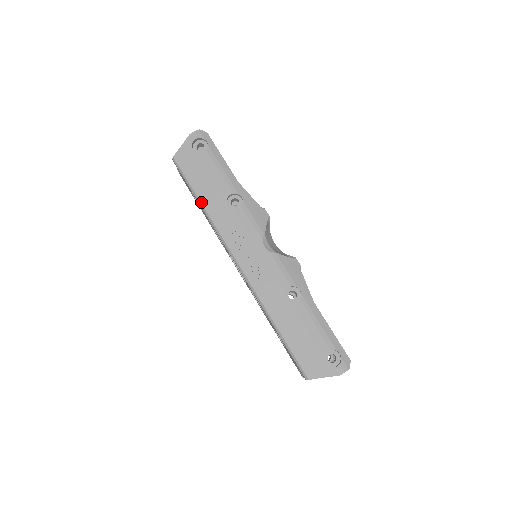
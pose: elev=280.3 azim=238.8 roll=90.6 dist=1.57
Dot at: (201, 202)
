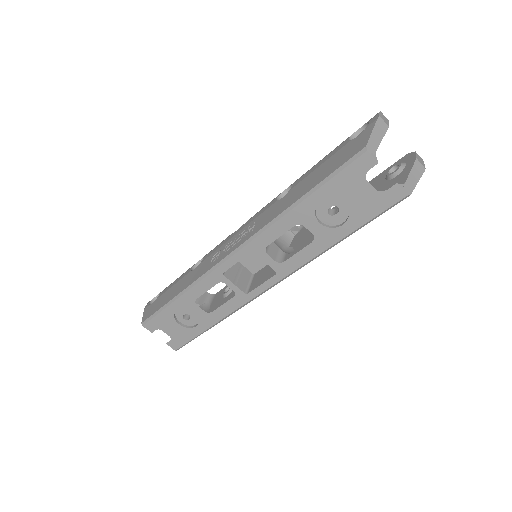
Dot at: (176, 296)
